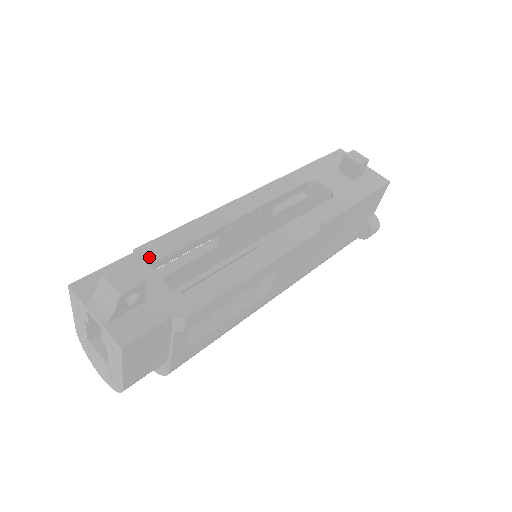
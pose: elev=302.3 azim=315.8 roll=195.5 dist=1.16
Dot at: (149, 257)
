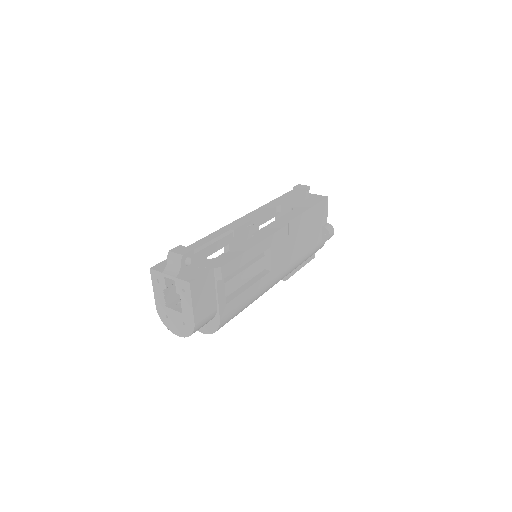
Dot at: occluded
